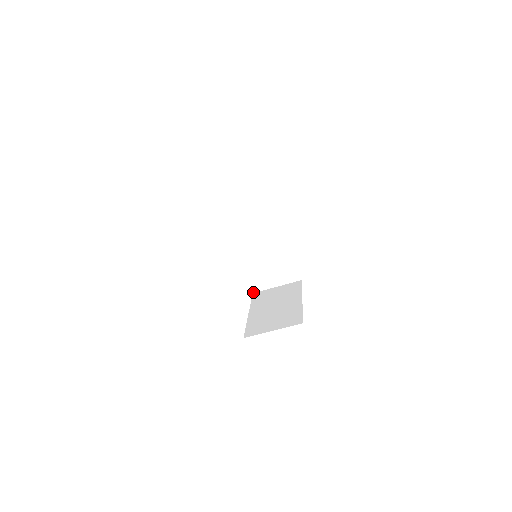
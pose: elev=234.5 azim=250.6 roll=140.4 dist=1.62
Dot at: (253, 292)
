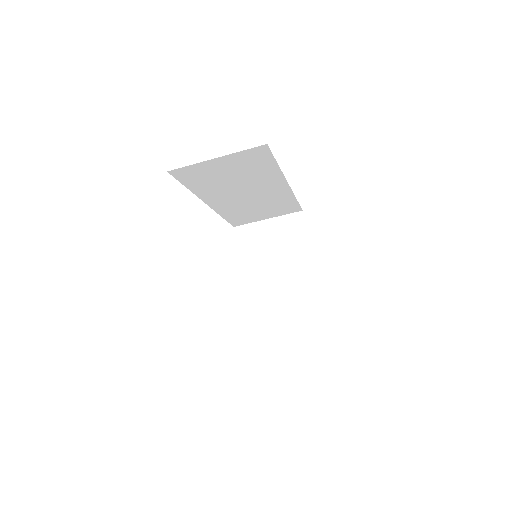
Dot at: (234, 226)
